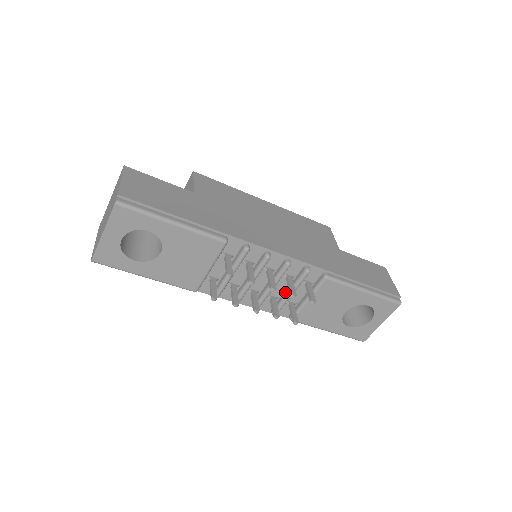
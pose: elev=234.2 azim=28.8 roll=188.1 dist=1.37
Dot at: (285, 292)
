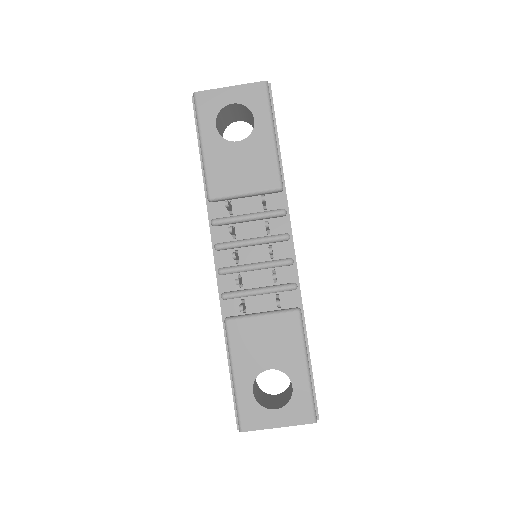
Dot at: (255, 287)
